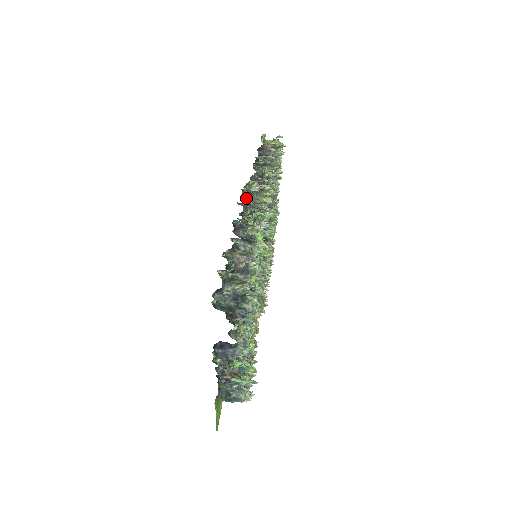
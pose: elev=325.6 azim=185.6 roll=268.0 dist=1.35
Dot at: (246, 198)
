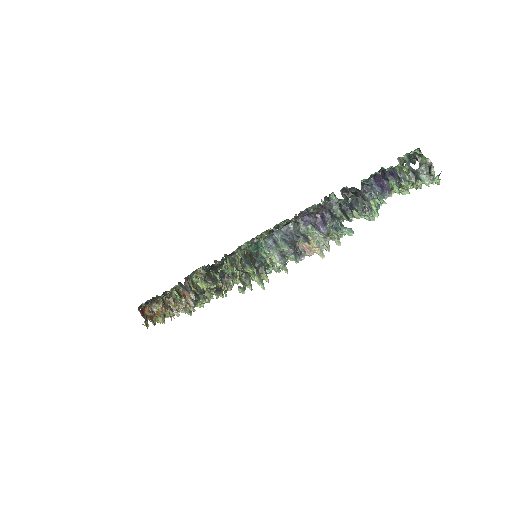
Dot at: occluded
